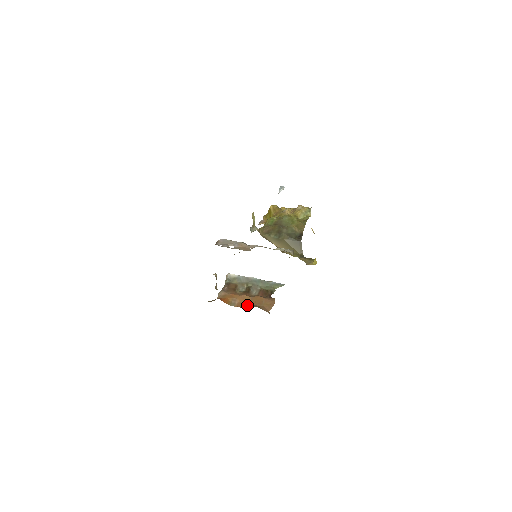
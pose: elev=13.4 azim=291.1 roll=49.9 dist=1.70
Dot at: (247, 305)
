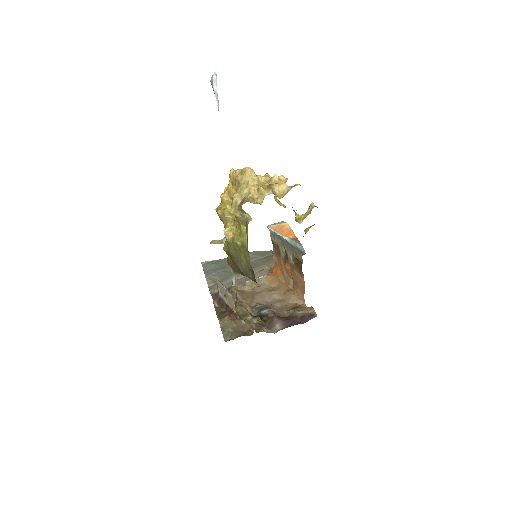
Dot at: (291, 281)
